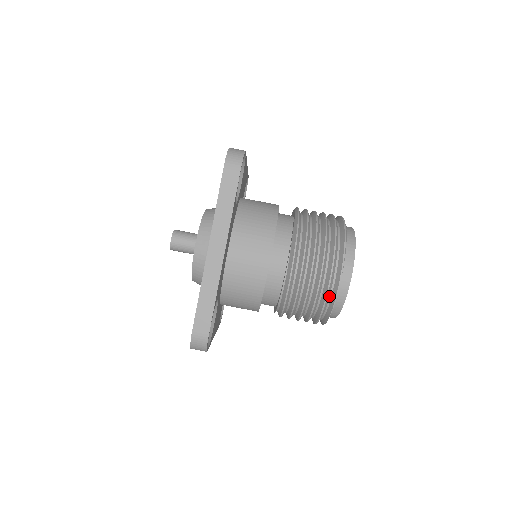
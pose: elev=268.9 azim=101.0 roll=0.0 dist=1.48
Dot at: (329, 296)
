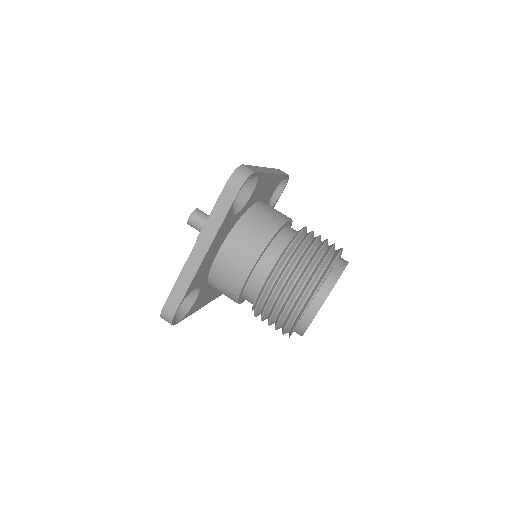
Dot at: (293, 320)
